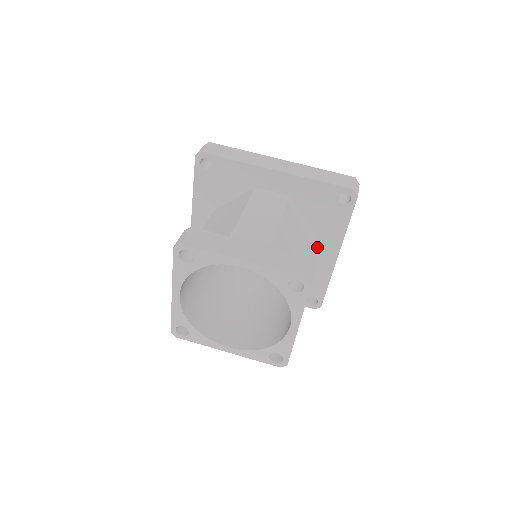
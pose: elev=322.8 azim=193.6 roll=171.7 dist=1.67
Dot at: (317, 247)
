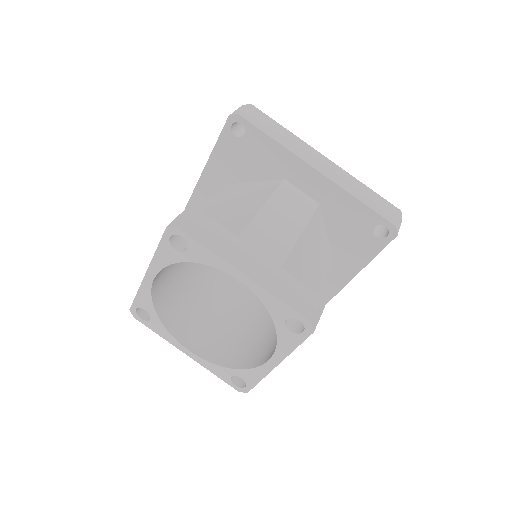
Dot at: (327, 271)
